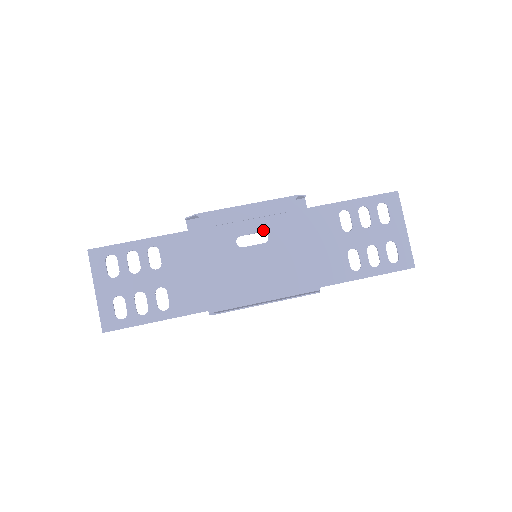
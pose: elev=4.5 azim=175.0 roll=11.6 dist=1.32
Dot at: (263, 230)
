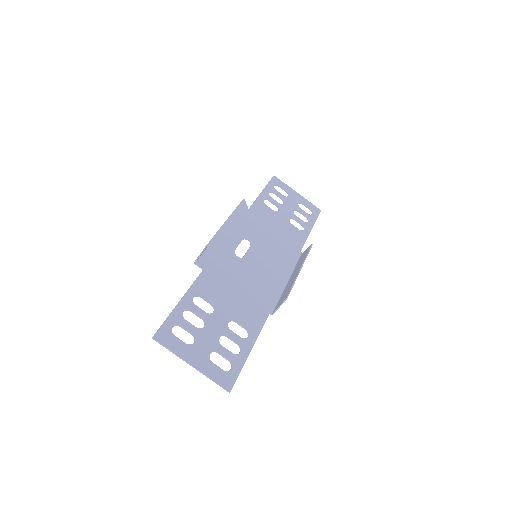
Dot at: (242, 238)
